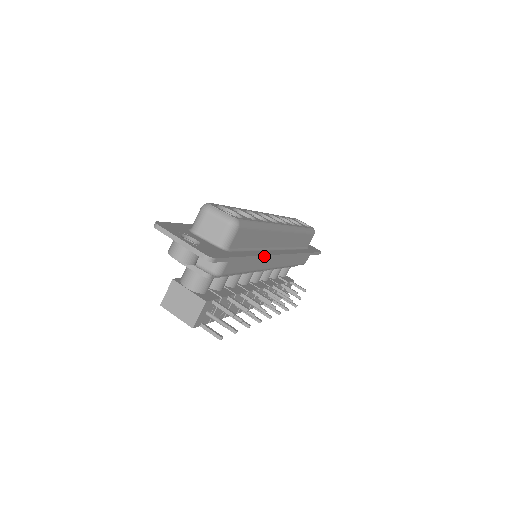
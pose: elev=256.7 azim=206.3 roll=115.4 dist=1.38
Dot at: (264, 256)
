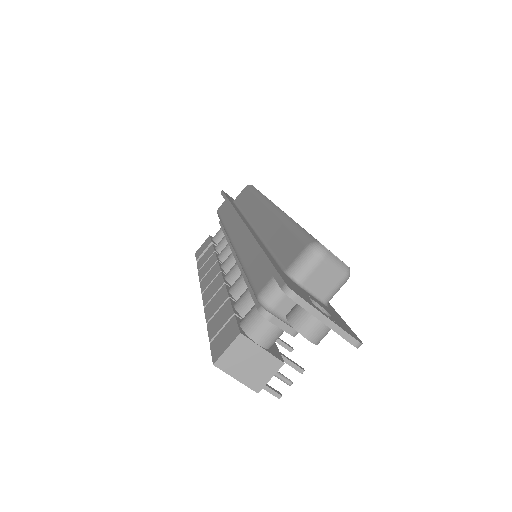
Dot at: occluded
